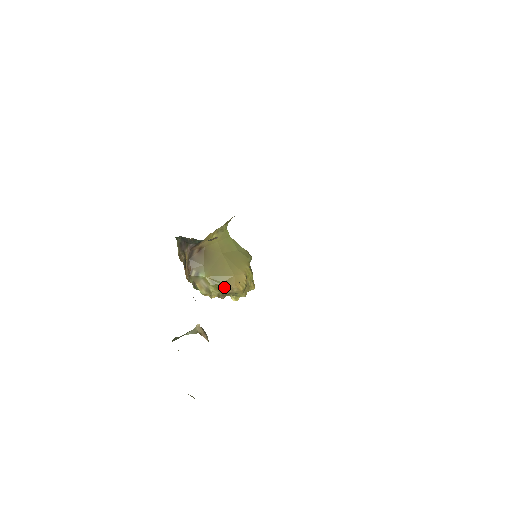
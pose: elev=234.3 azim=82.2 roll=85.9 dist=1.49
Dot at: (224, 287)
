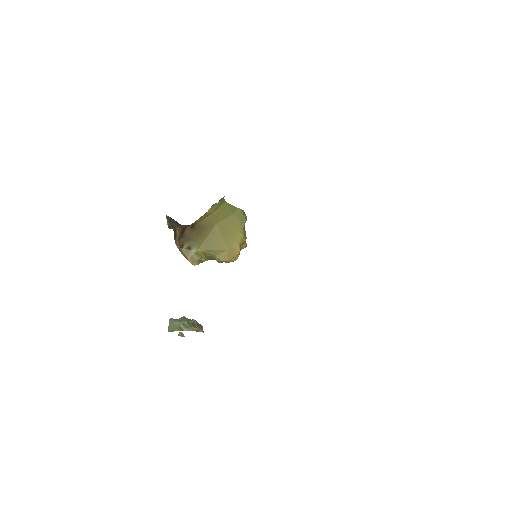
Dot at: (217, 260)
